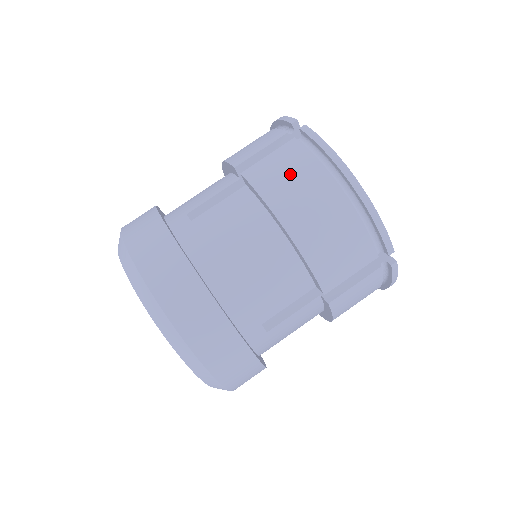
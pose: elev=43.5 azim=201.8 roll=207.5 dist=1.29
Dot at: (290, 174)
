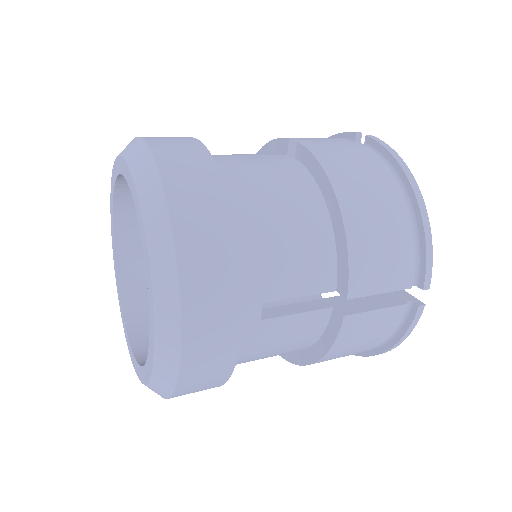
Dot at: (353, 159)
